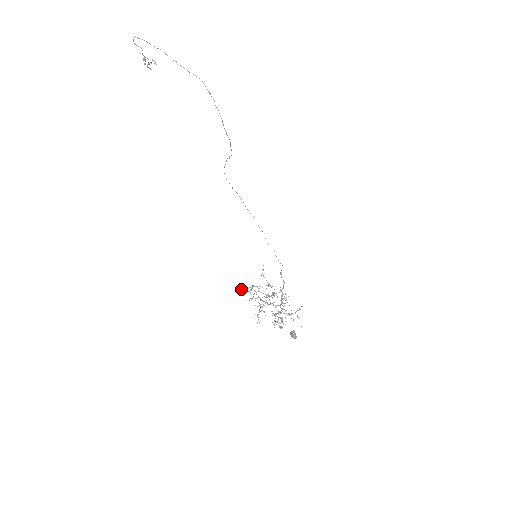
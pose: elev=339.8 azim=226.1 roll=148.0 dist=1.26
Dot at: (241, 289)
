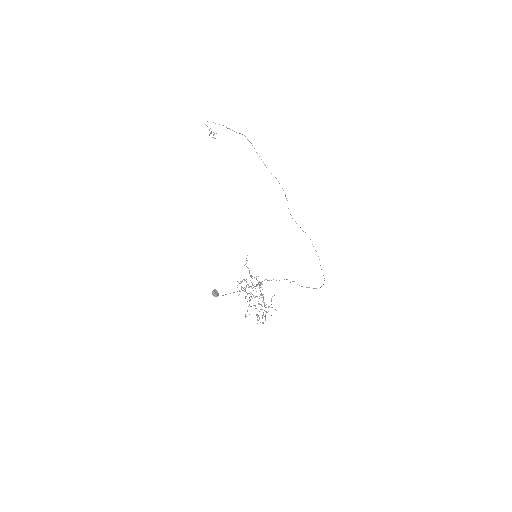
Dot at: occluded
